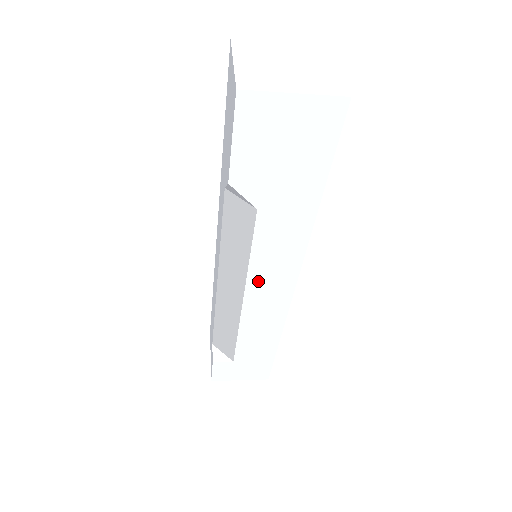
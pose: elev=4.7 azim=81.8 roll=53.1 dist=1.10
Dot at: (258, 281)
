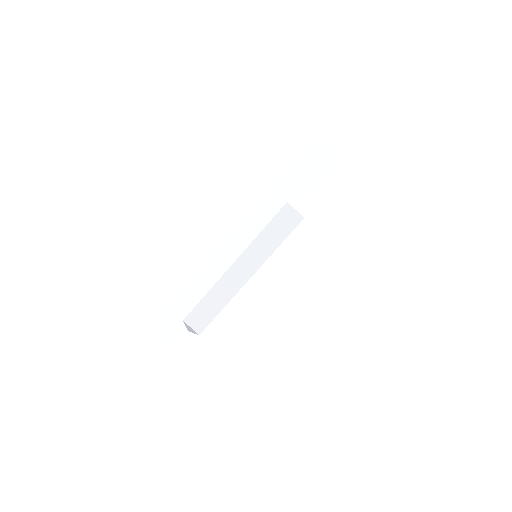
Dot at: (269, 266)
